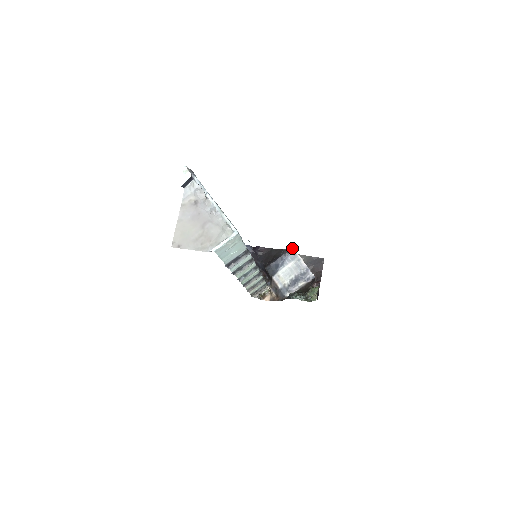
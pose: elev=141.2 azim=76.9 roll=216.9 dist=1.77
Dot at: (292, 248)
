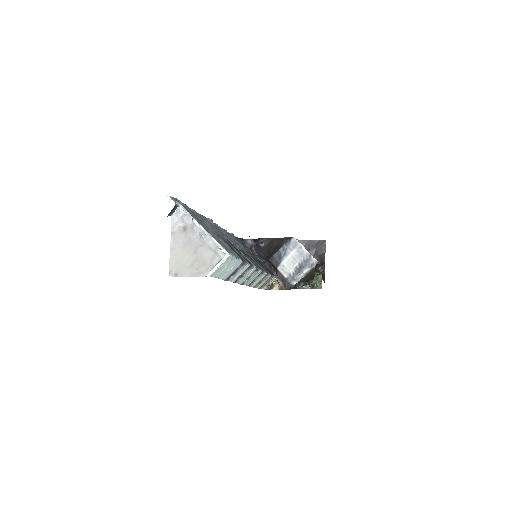
Dot at: occluded
